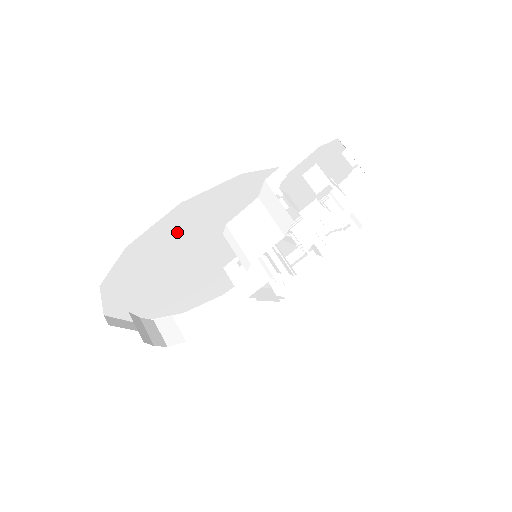
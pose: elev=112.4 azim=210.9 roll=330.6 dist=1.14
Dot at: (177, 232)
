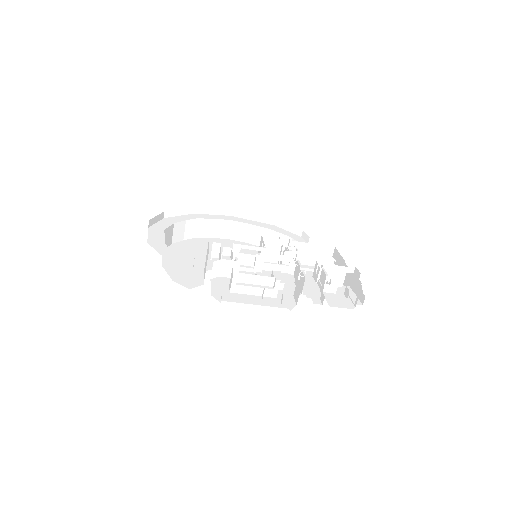
Dot at: occluded
